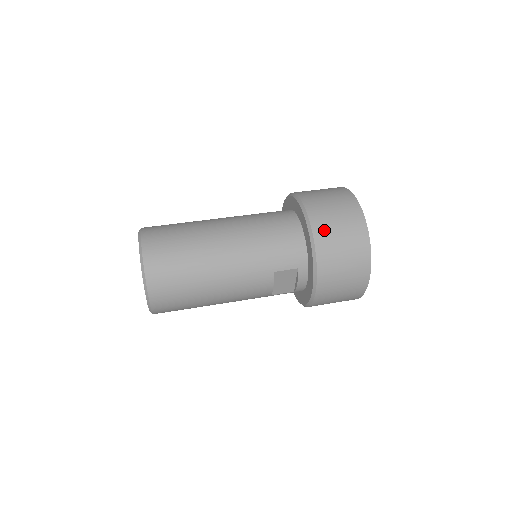
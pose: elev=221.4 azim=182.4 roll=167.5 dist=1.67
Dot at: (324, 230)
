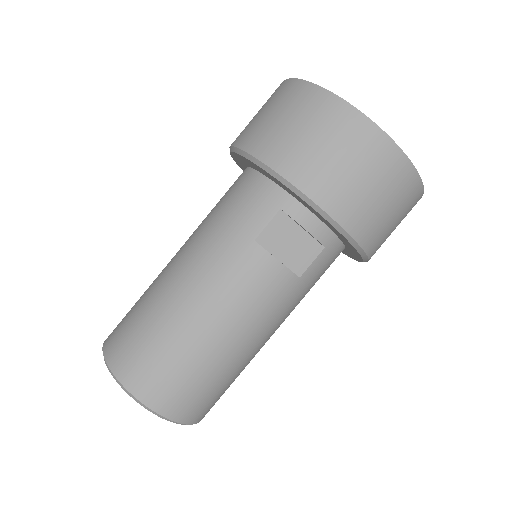
Dot at: (258, 136)
